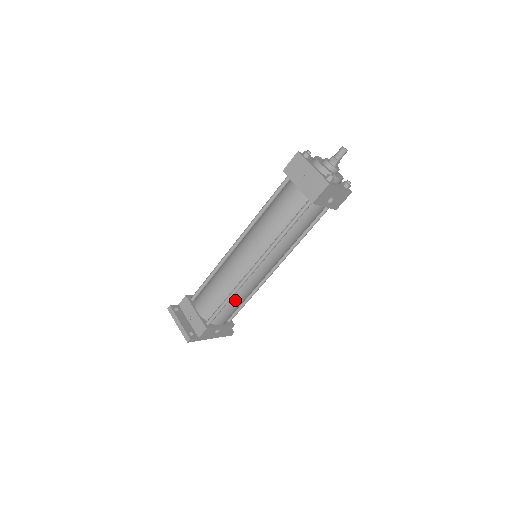
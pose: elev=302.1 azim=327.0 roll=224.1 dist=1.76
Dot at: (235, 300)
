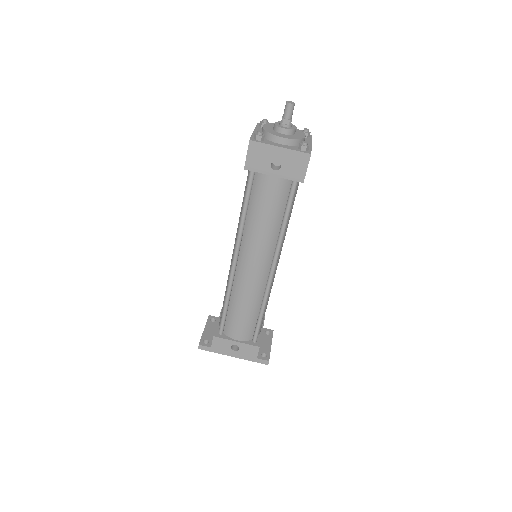
Dot at: (235, 306)
